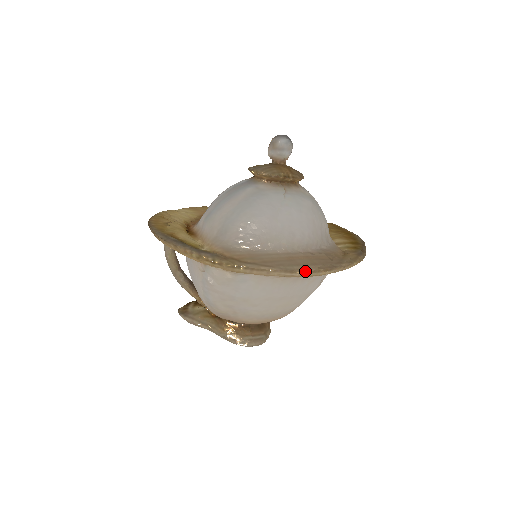
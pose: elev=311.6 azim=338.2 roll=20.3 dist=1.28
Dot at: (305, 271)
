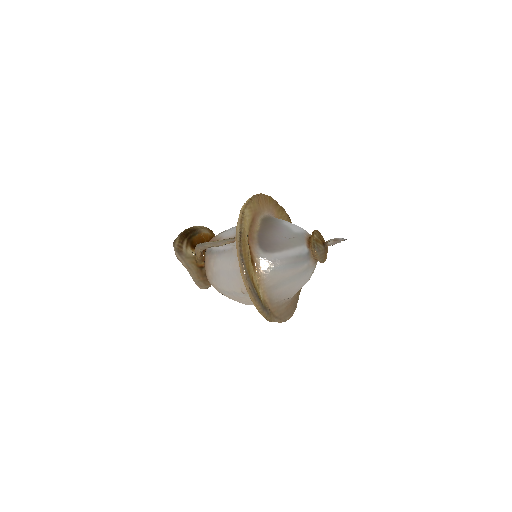
Dot at: (288, 319)
